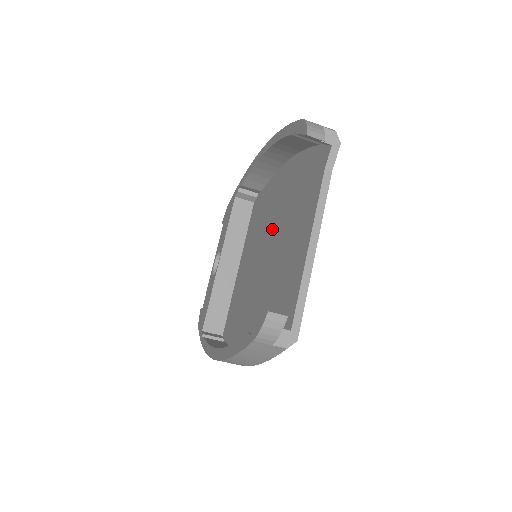
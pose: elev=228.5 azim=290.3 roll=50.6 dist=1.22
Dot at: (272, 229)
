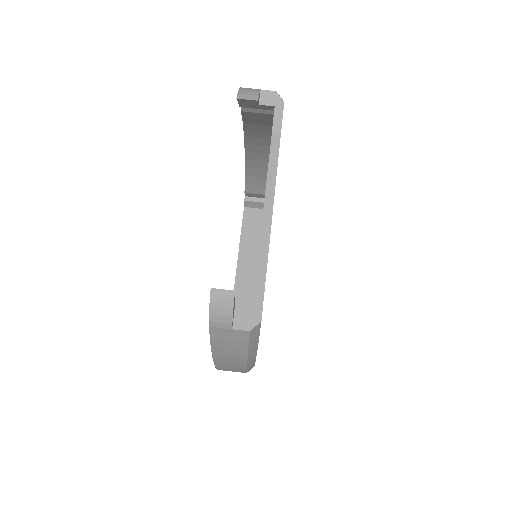
Dot at: occluded
